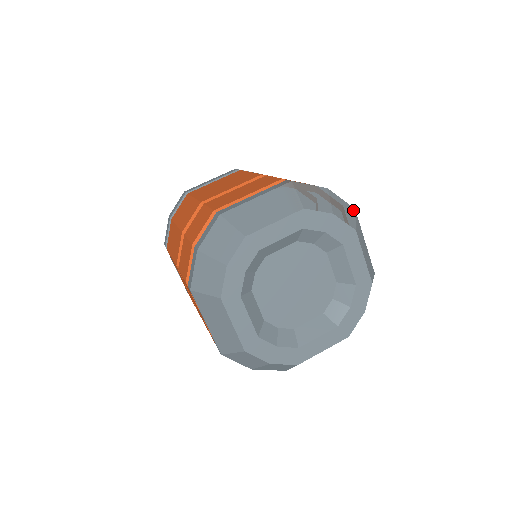
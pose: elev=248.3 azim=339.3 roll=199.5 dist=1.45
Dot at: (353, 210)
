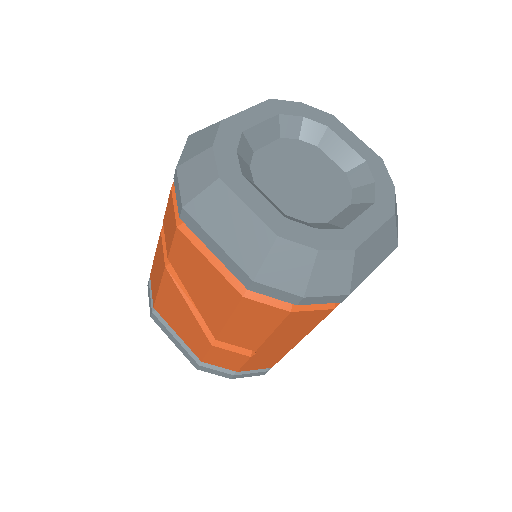
Dot at: occluded
